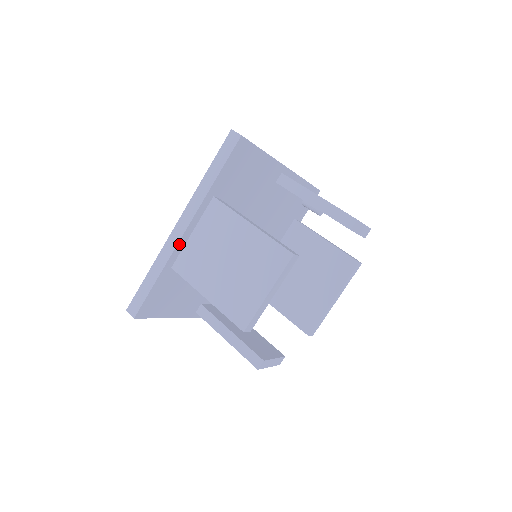
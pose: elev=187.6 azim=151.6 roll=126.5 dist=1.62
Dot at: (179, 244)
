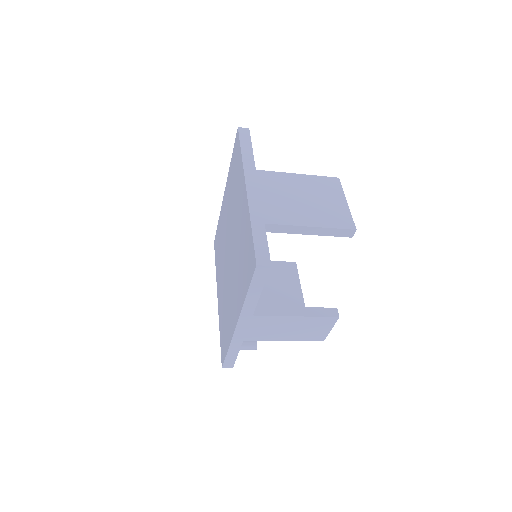
Dot at: (259, 199)
